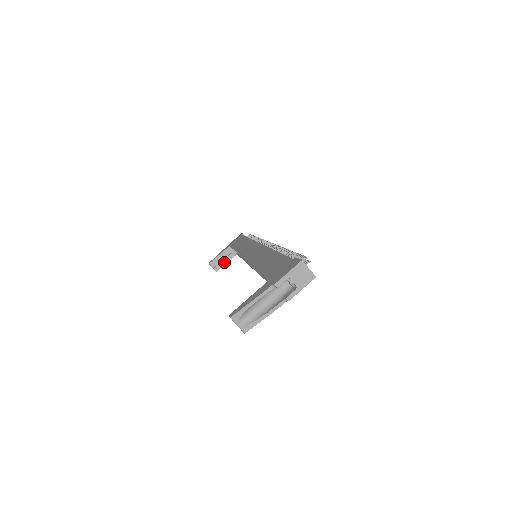
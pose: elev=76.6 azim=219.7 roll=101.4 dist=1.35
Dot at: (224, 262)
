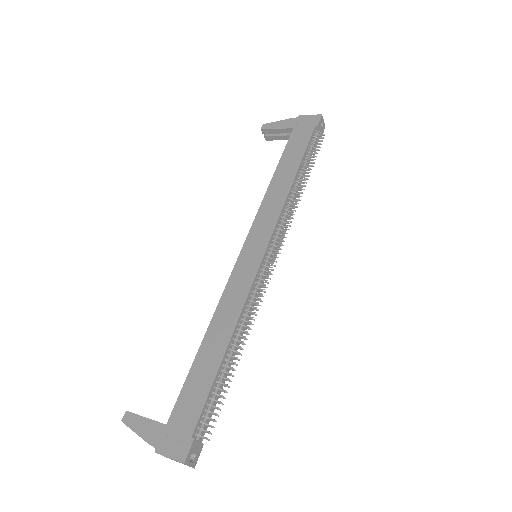
Dot at: (279, 138)
